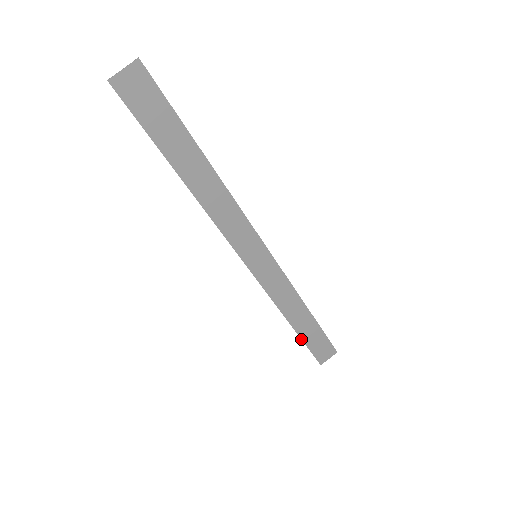
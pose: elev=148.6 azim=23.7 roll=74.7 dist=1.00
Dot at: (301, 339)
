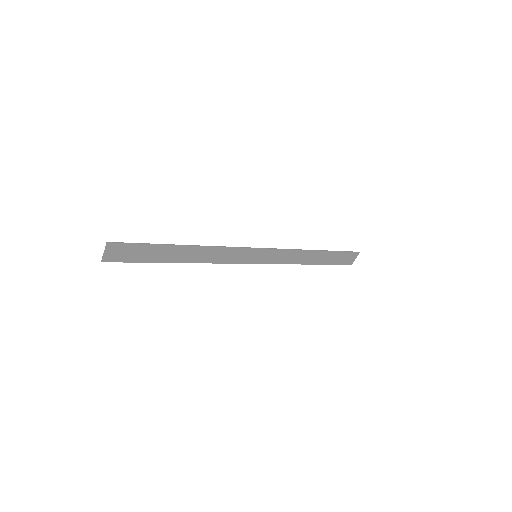
Dot at: (325, 264)
